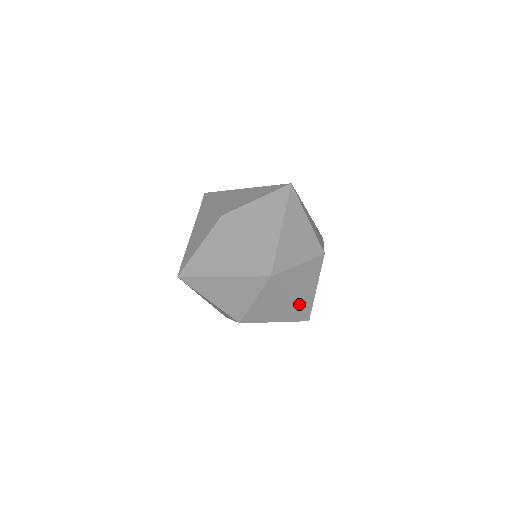
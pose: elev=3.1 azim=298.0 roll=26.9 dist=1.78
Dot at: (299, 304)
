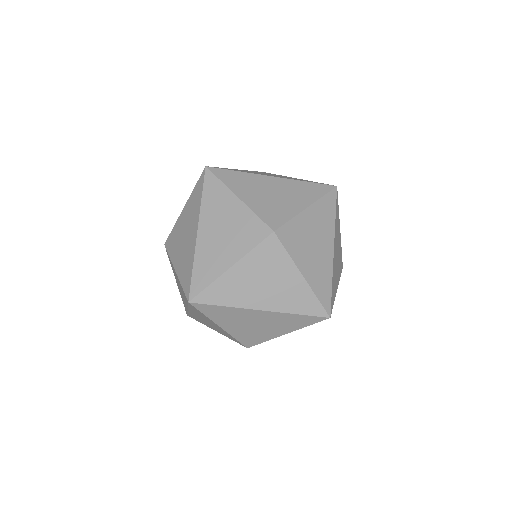
Dot at: occluded
